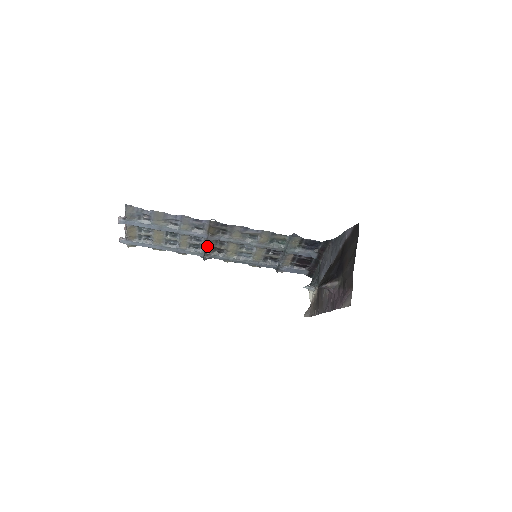
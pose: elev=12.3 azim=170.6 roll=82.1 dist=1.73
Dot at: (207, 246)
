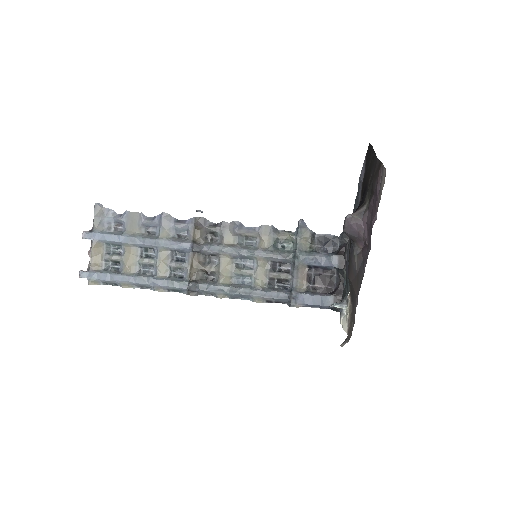
Dot at: (192, 268)
